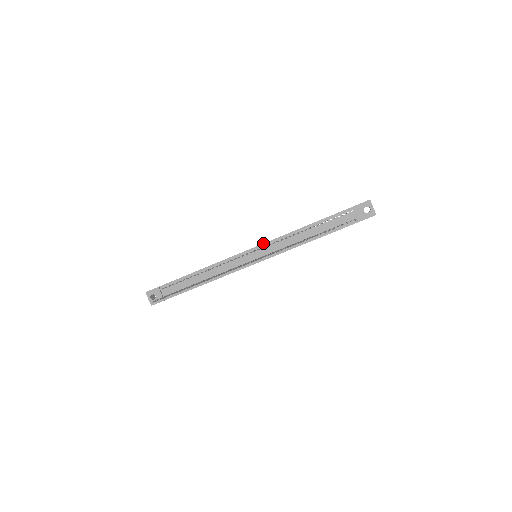
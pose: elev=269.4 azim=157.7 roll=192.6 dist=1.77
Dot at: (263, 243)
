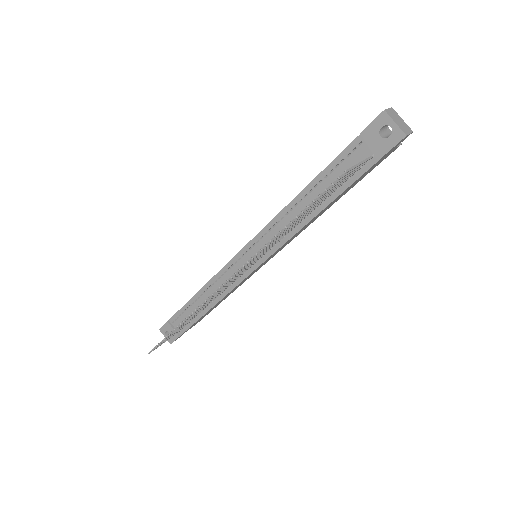
Dot at: occluded
